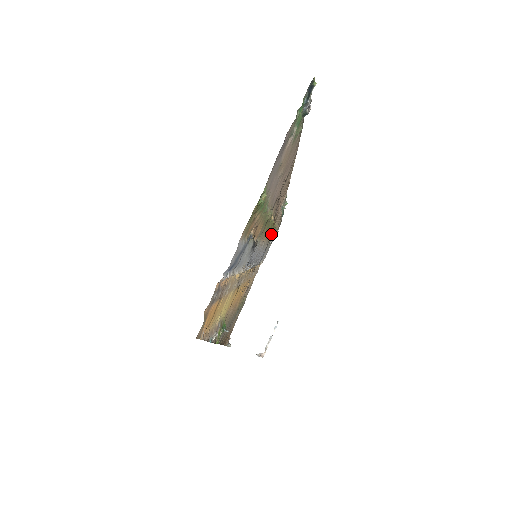
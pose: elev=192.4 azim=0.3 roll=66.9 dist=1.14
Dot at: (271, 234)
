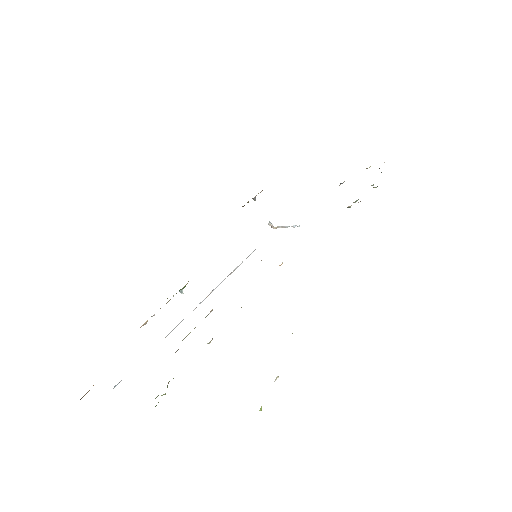
Dot at: occluded
